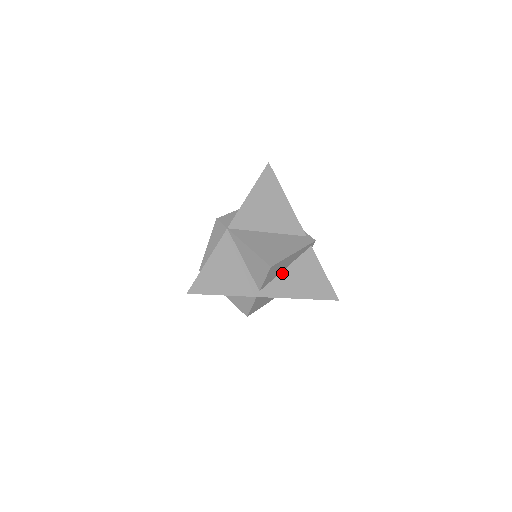
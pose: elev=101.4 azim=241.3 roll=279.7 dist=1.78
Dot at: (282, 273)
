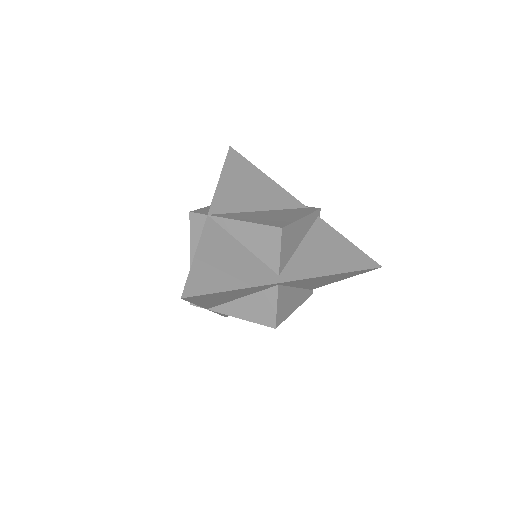
Dot at: (298, 250)
